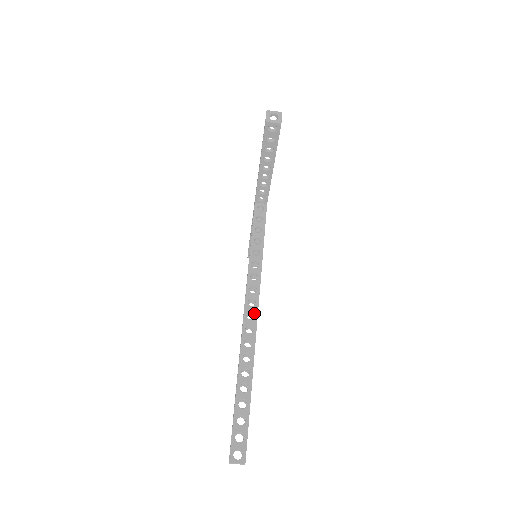
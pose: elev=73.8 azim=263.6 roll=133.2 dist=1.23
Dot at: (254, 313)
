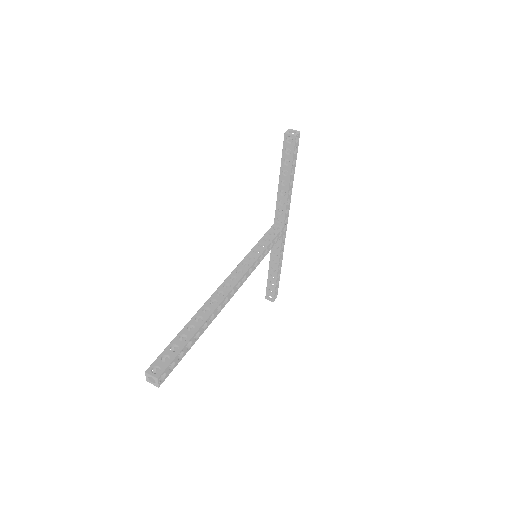
Dot at: (231, 285)
